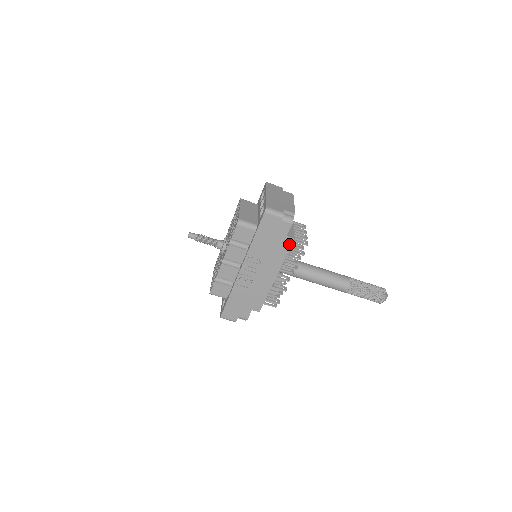
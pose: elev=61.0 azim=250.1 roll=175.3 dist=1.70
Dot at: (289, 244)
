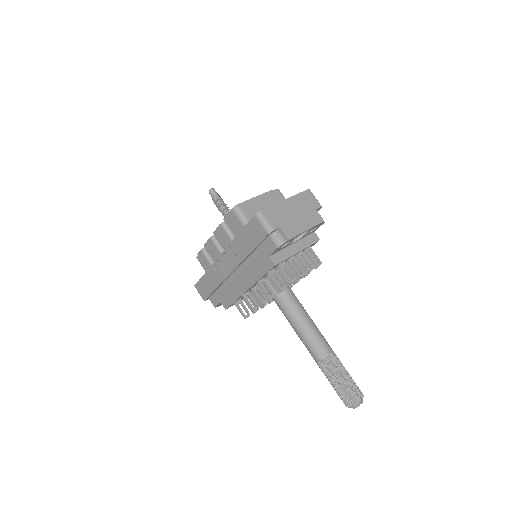
Dot at: (269, 267)
